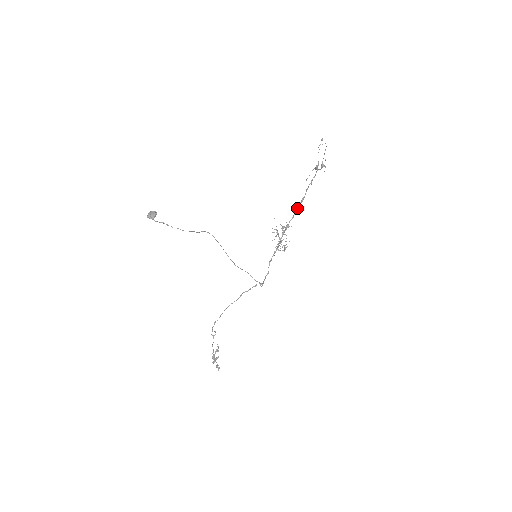
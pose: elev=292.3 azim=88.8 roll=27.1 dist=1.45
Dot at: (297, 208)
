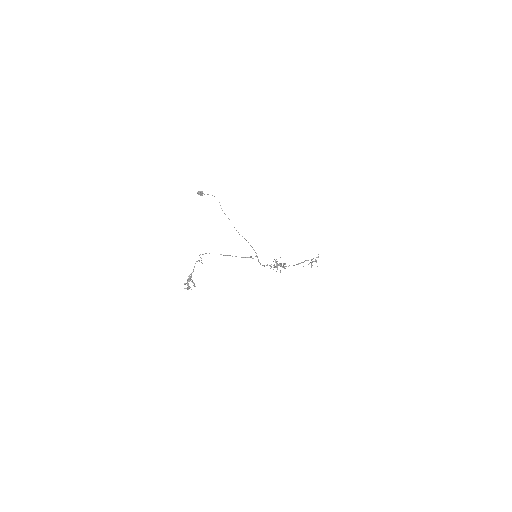
Dot at: (294, 265)
